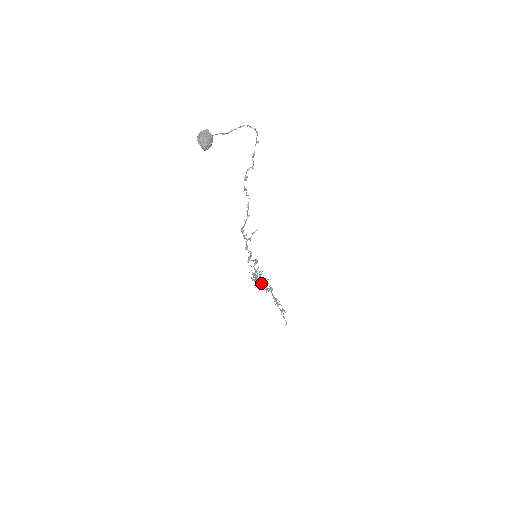
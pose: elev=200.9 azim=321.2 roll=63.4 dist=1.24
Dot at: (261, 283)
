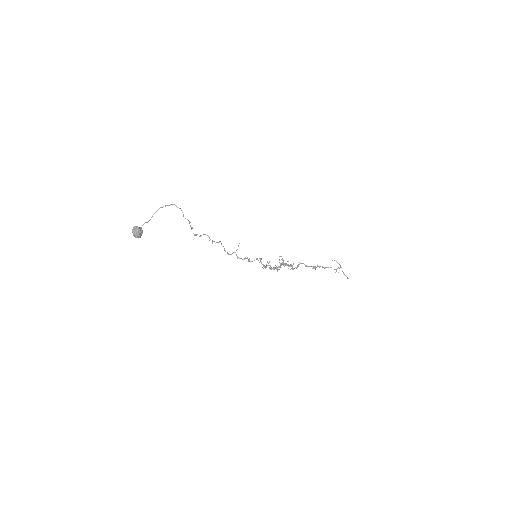
Dot at: (286, 265)
